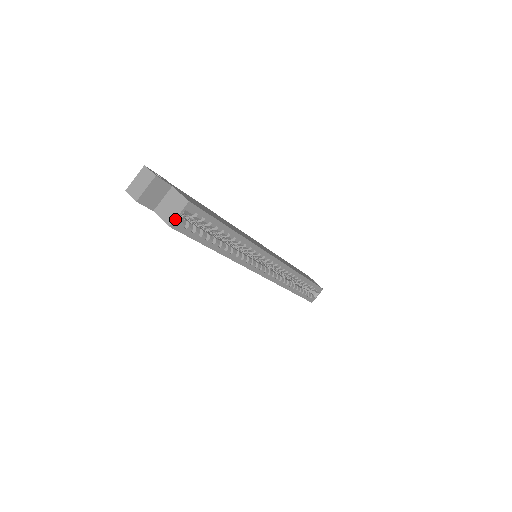
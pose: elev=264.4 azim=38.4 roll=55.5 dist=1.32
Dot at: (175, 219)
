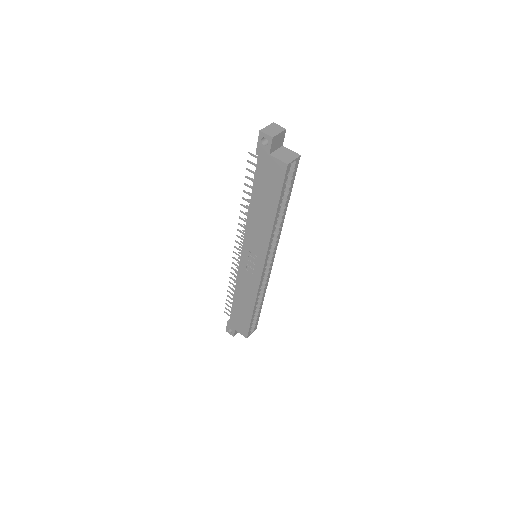
Dot at: (291, 162)
